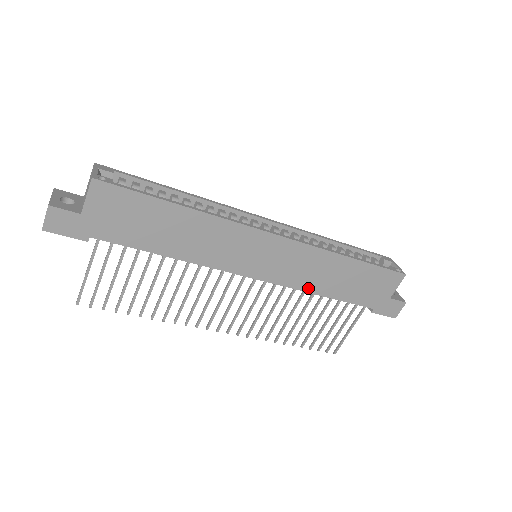
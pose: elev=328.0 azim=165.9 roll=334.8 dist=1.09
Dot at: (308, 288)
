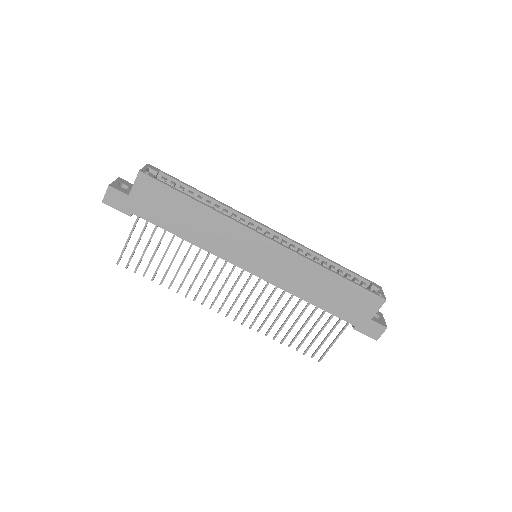
Dot at: (295, 292)
